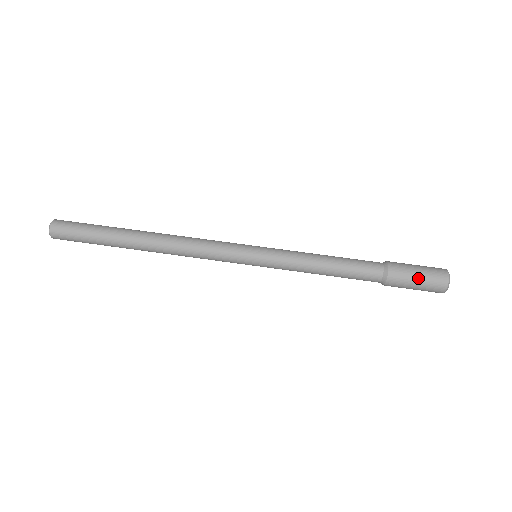
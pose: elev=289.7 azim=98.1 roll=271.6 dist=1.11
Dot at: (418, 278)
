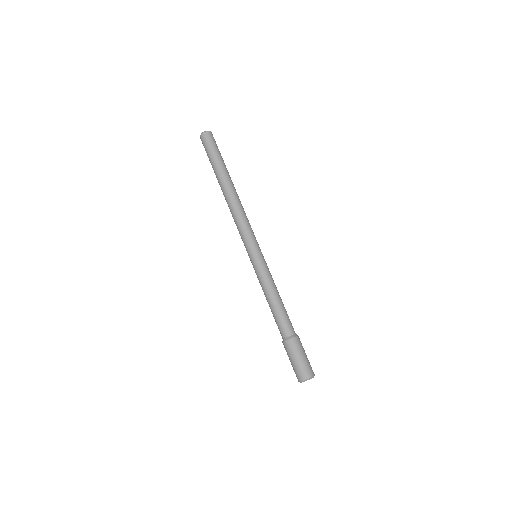
Dot at: (301, 358)
